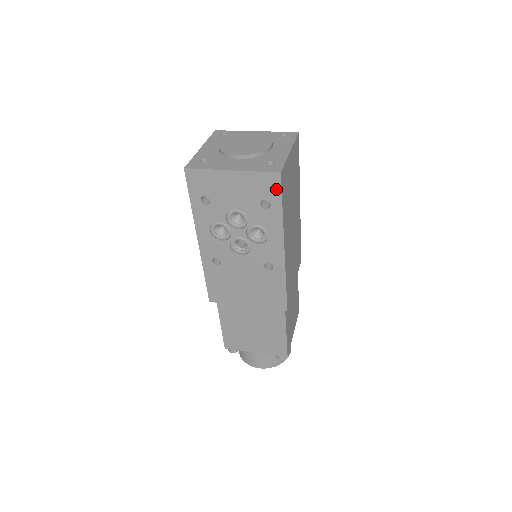
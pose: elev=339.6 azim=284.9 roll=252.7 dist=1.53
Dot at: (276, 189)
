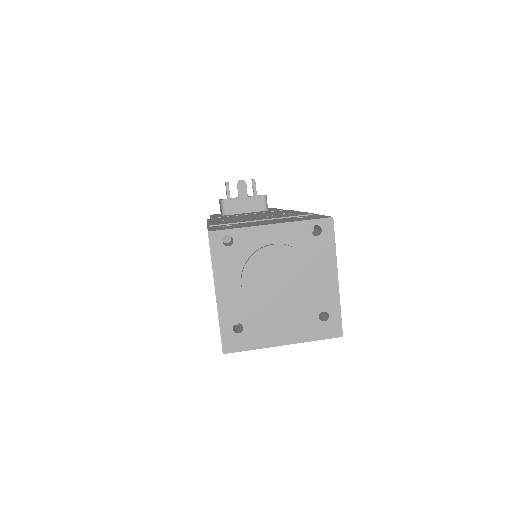
Dot at: occluded
